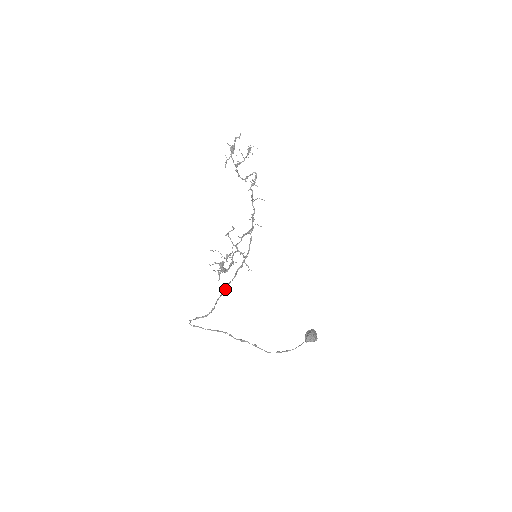
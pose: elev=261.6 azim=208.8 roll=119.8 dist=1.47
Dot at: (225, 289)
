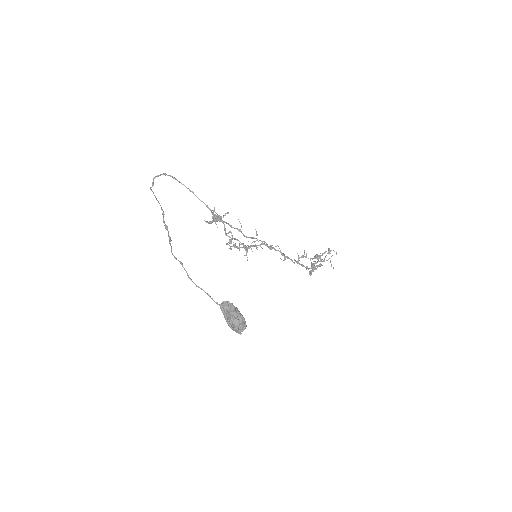
Dot at: occluded
